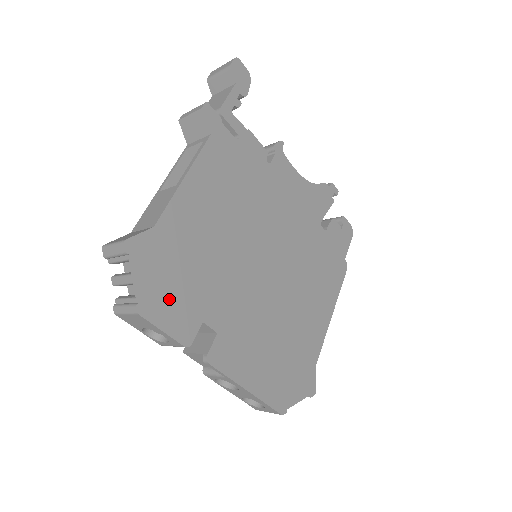
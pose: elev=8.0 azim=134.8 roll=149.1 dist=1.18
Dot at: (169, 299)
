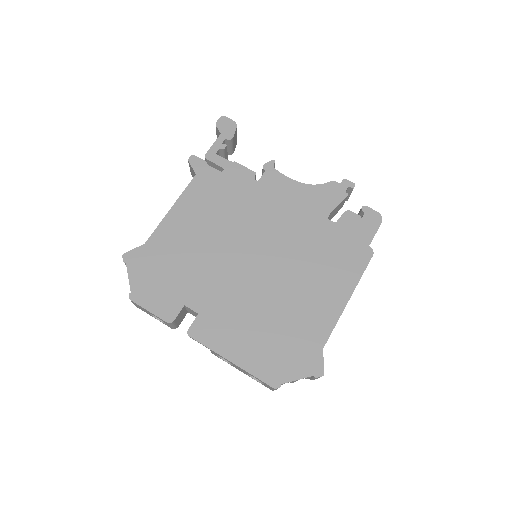
Dot at: (155, 290)
